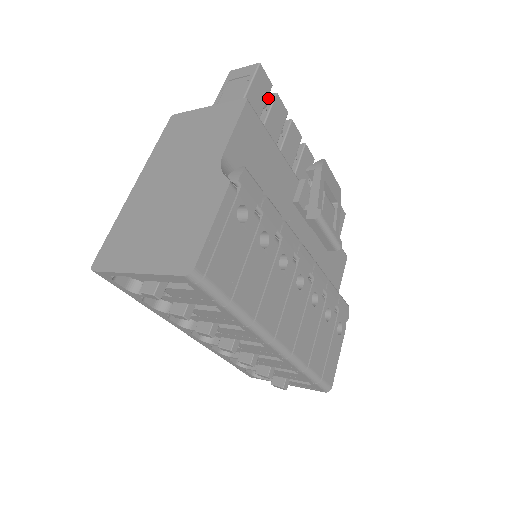
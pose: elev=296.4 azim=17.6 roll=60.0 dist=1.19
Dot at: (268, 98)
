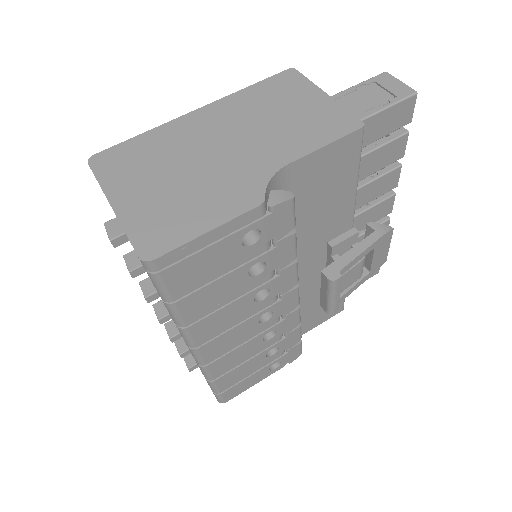
Dot at: occluded
